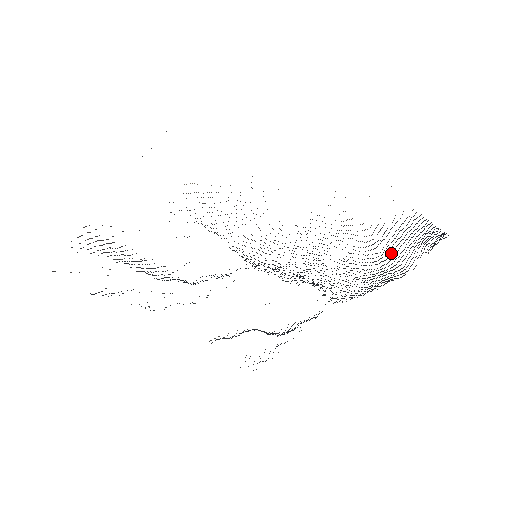
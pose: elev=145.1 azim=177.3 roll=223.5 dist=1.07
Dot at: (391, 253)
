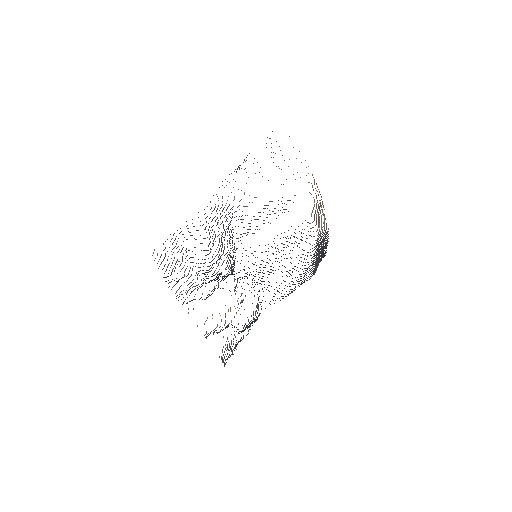
Dot at: (314, 258)
